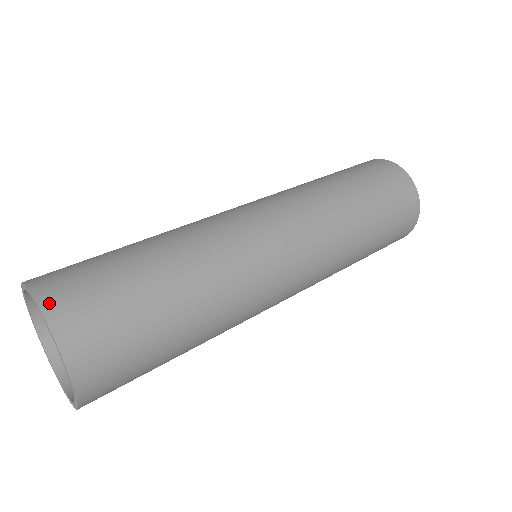
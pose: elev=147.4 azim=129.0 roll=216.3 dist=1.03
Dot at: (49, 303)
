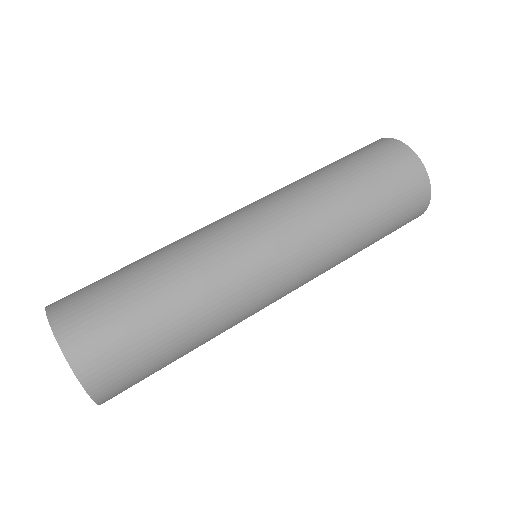
Dot at: (53, 306)
